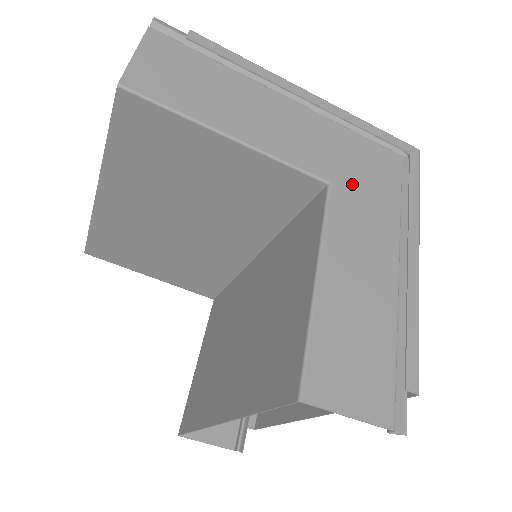
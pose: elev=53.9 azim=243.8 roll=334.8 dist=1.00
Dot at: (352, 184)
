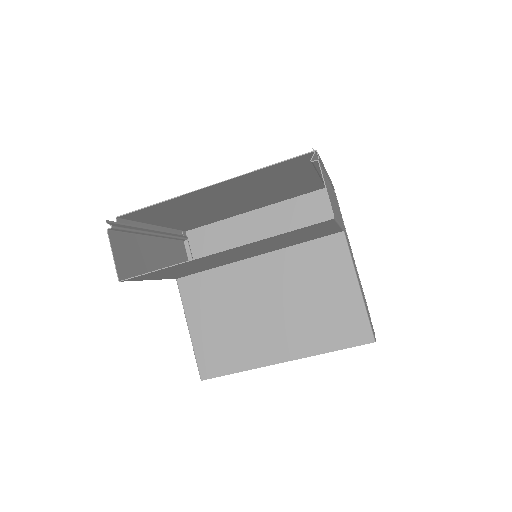
Dot at: occluded
